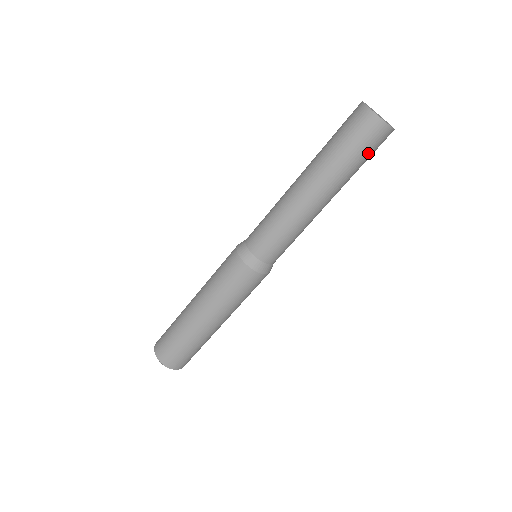
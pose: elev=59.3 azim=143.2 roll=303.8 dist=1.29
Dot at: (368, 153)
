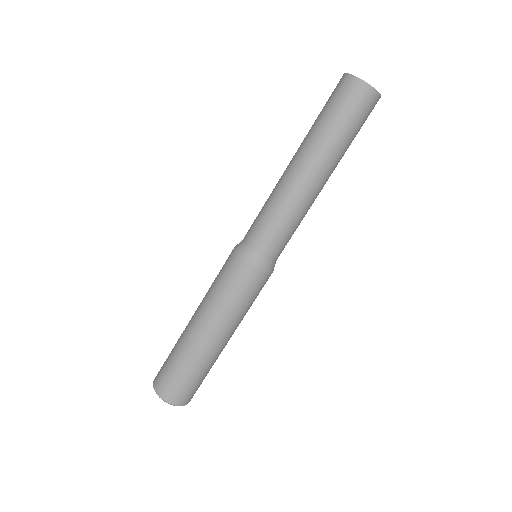
Dot at: (349, 114)
